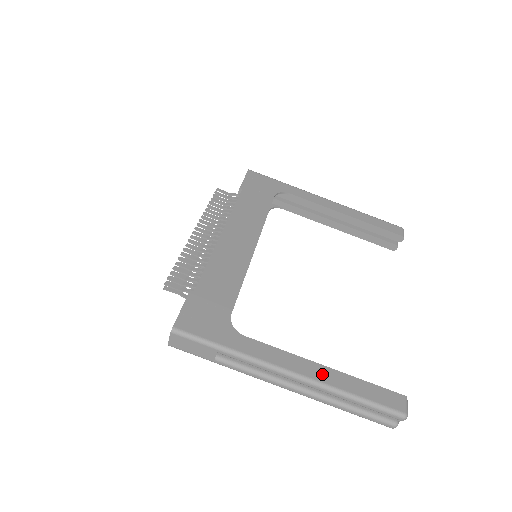
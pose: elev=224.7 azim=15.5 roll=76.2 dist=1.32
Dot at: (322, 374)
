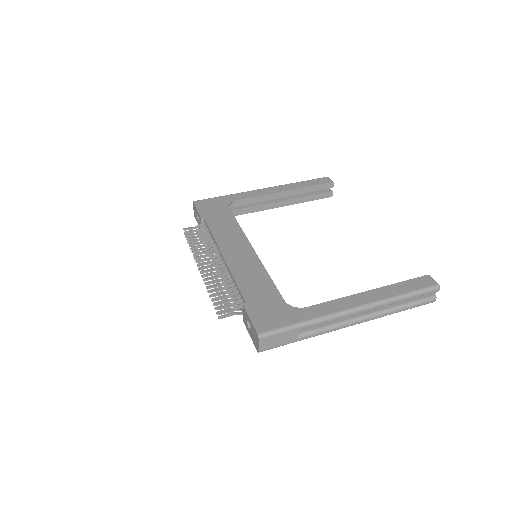
Dot at: (373, 296)
